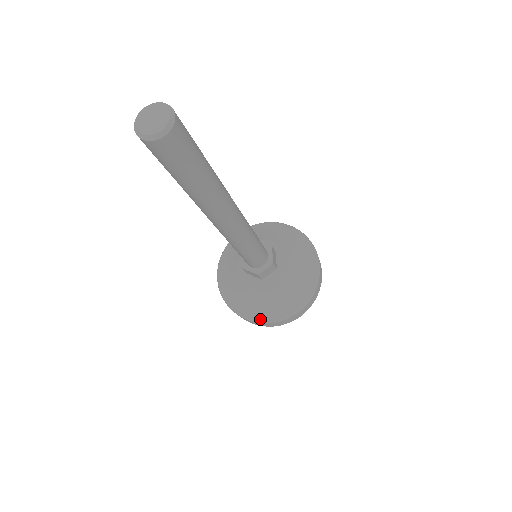
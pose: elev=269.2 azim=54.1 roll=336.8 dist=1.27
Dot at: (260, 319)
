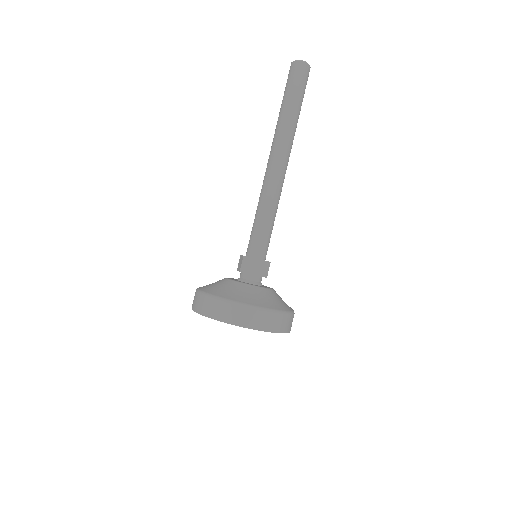
Dot at: (204, 290)
